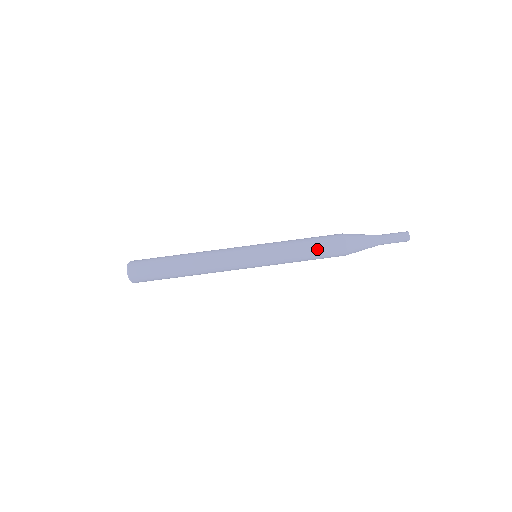
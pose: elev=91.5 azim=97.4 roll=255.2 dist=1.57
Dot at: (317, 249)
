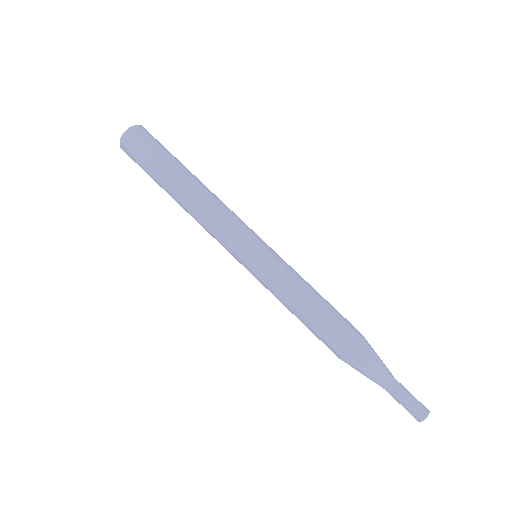
Dot at: (310, 327)
